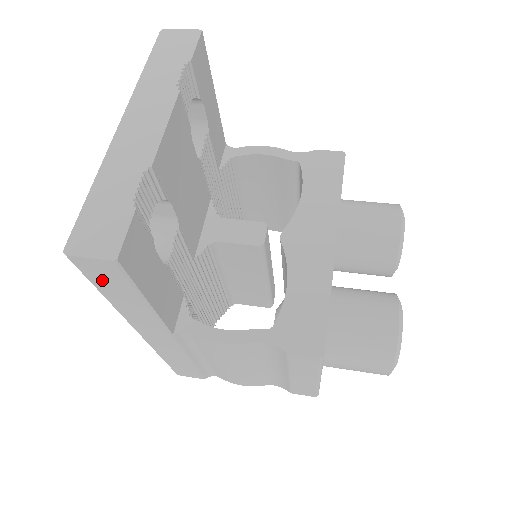
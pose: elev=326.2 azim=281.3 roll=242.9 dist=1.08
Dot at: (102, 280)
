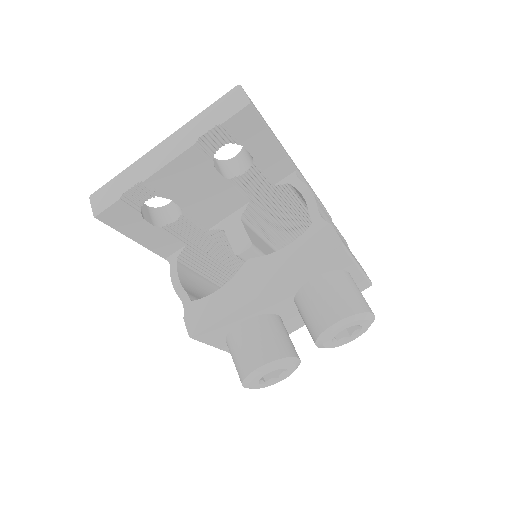
Dot at: occluded
